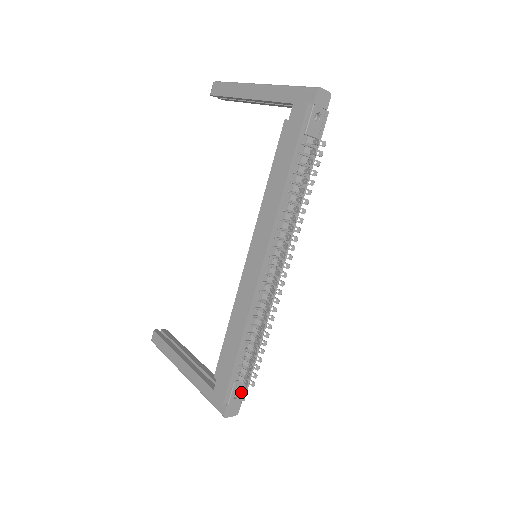
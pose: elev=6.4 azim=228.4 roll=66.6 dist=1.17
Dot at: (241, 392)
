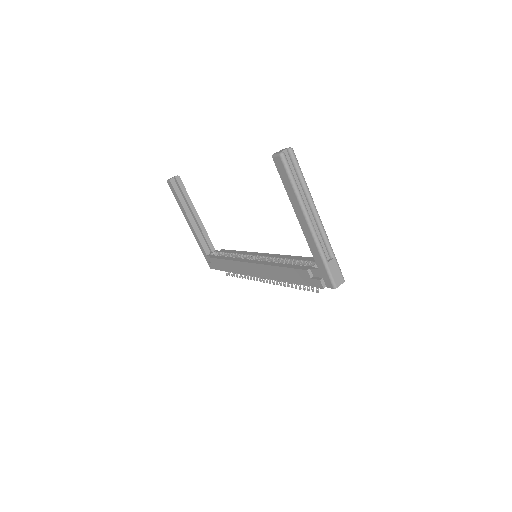
Dot at: occluded
